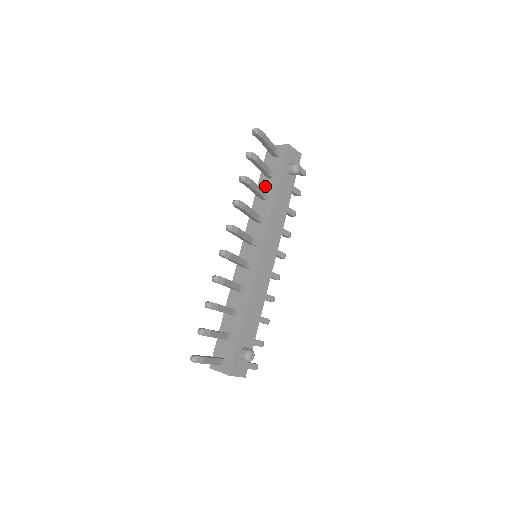
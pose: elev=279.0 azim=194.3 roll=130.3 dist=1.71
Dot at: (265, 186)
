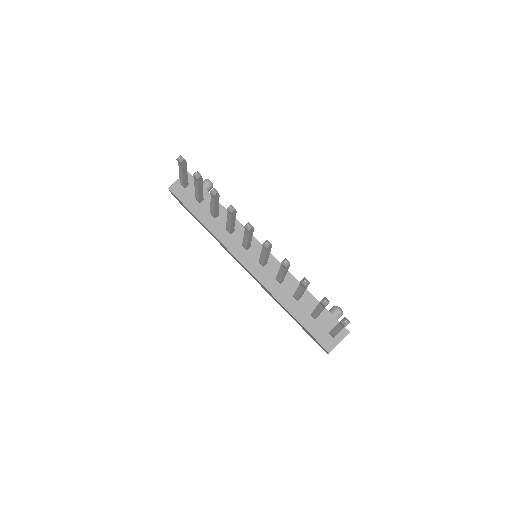
Dot at: (204, 210)
